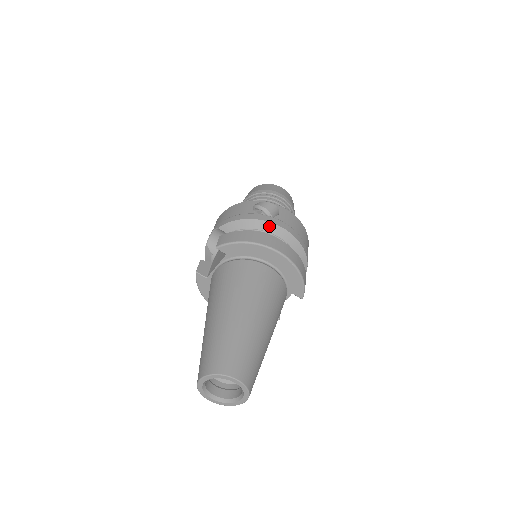
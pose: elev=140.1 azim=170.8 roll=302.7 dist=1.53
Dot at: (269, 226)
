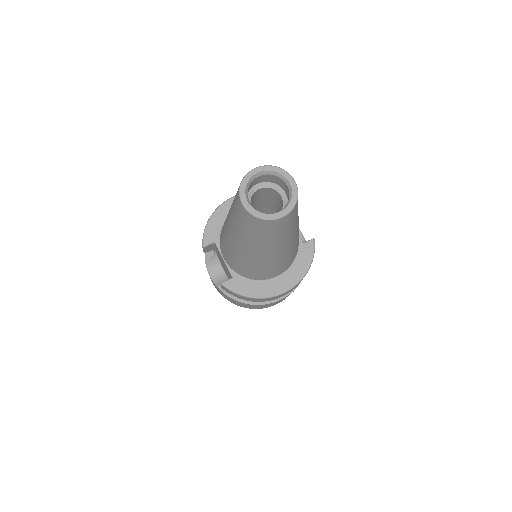
Dot at: occluded
